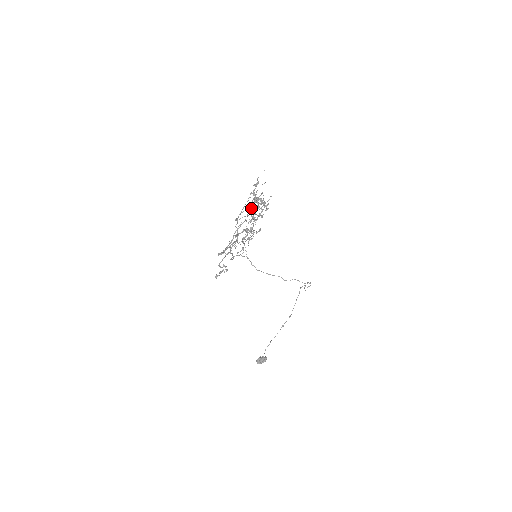
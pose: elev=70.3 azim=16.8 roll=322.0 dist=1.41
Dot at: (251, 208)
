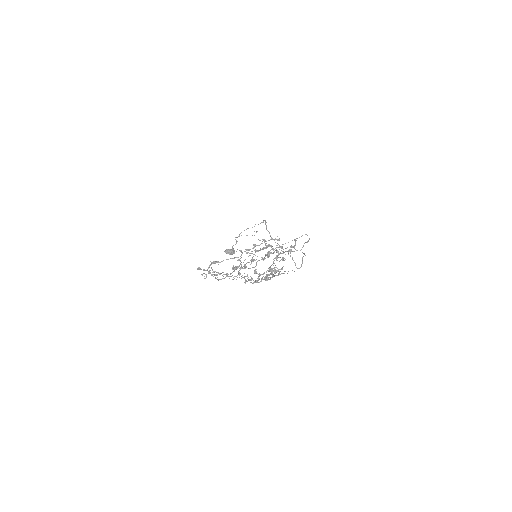
Dot at: (259, 275)
